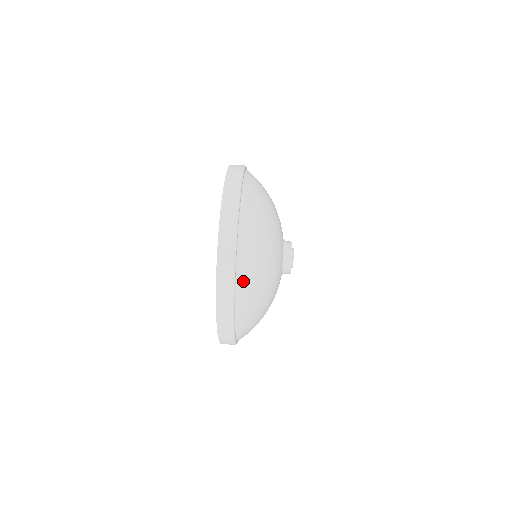
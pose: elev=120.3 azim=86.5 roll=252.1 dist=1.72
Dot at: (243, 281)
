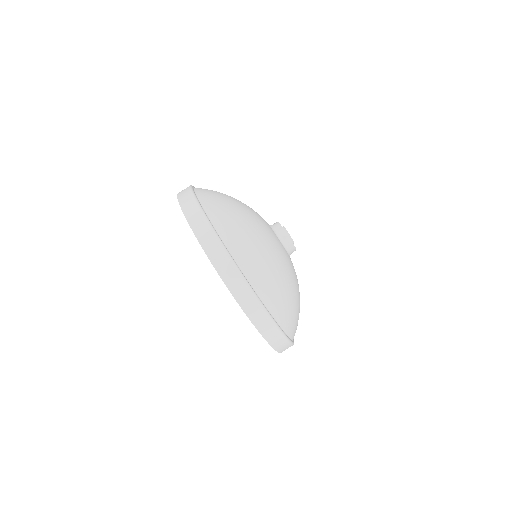
Dot at: (293, 331)
